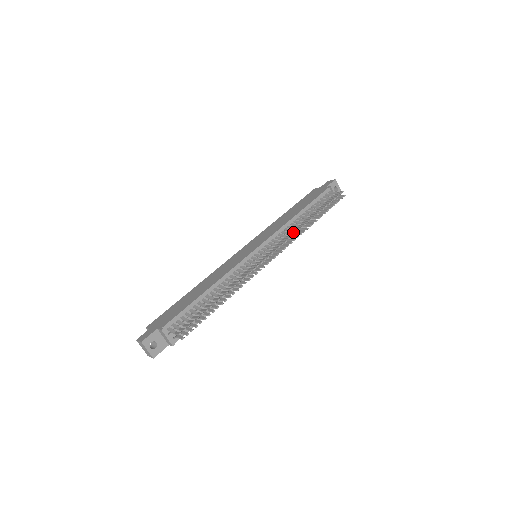
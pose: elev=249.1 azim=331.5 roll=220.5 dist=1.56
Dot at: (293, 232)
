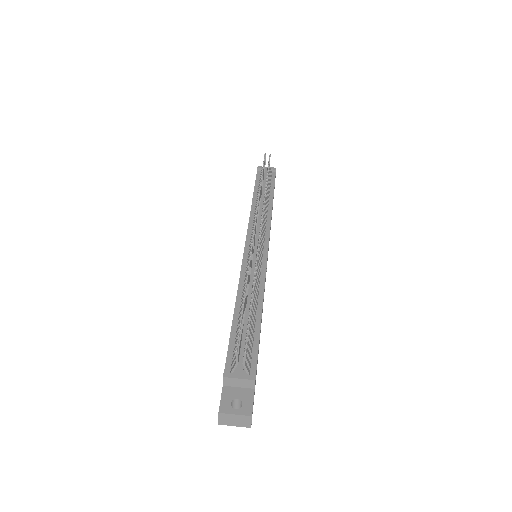
Dot at: occluded
